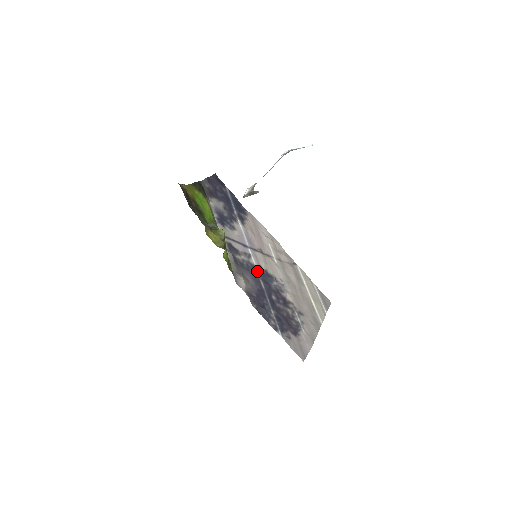
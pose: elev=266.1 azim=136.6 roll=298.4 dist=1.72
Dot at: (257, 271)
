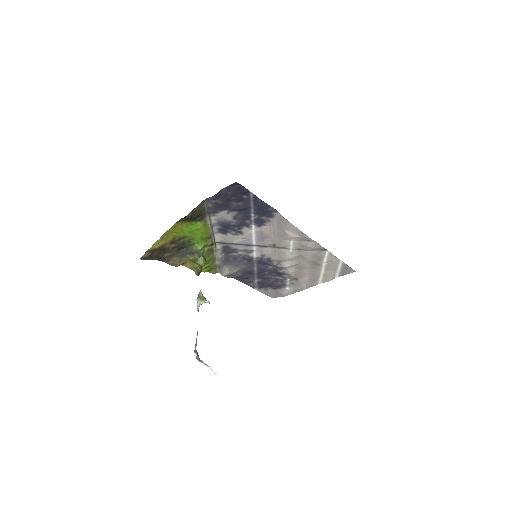
Dot at: (254, 261)
